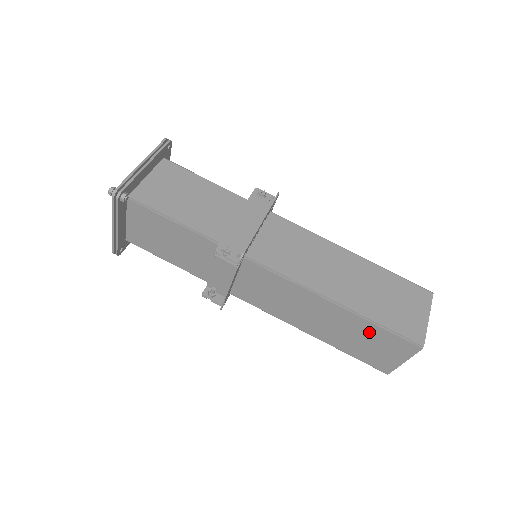
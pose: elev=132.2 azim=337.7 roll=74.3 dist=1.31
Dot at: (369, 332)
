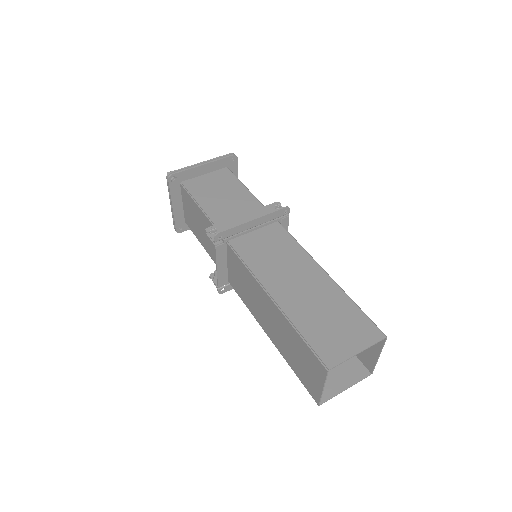
Dot at: (295, 341)
